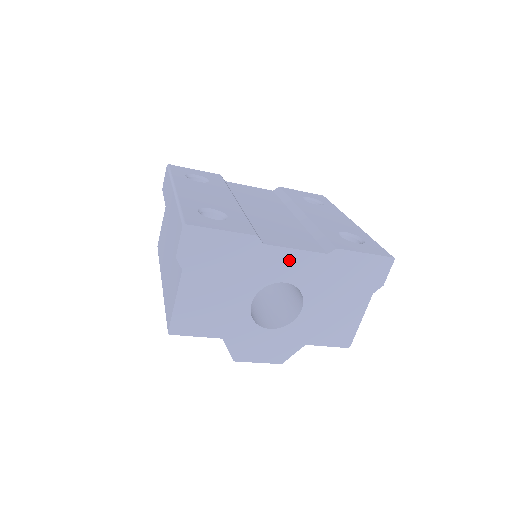
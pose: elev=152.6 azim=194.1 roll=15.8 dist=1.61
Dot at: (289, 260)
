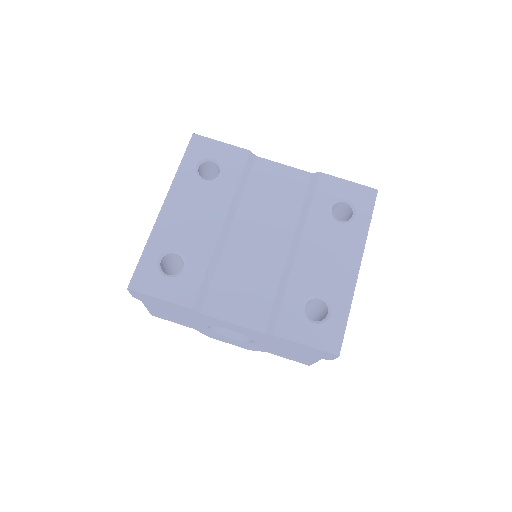
Dot at: (229, 325)
